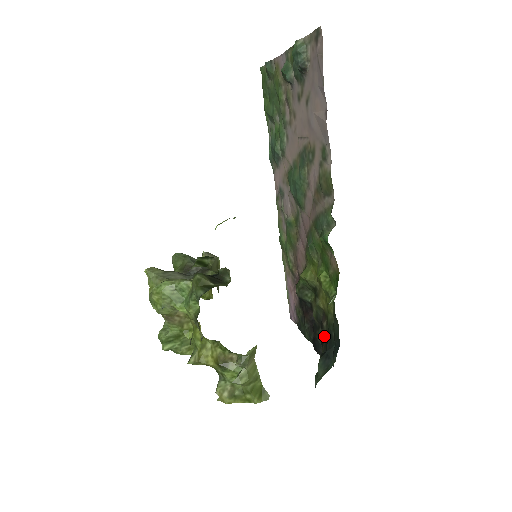
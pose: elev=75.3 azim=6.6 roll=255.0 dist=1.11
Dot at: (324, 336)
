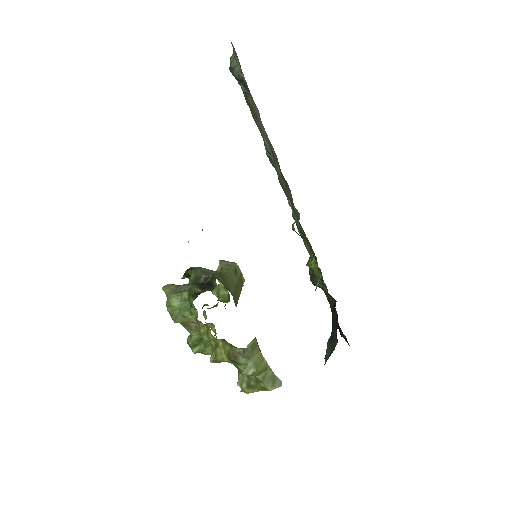
Dot at: occluded
